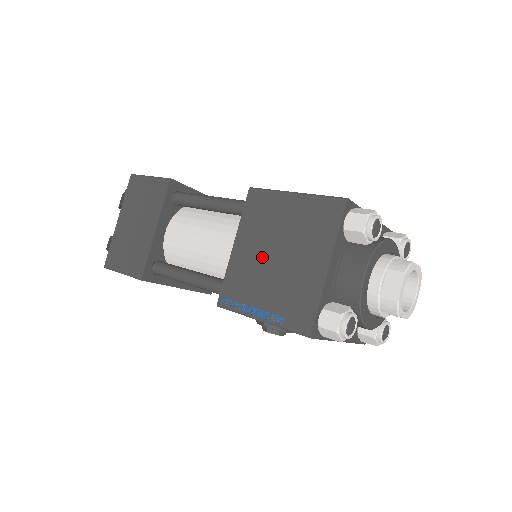
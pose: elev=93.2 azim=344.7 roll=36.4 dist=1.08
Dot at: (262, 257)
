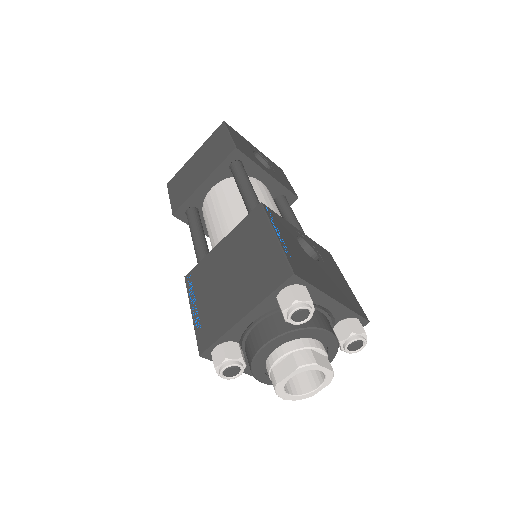
Dot at: (225, 267)
